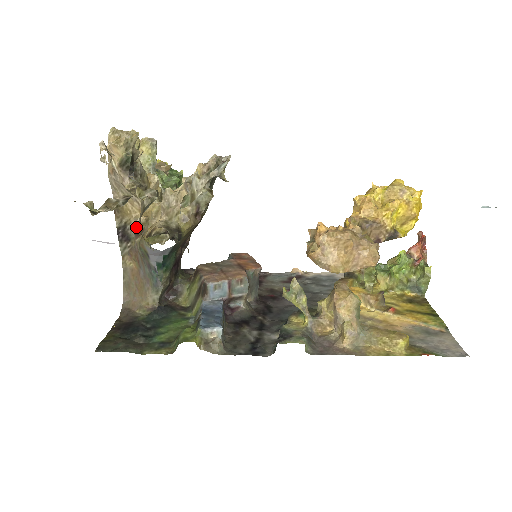
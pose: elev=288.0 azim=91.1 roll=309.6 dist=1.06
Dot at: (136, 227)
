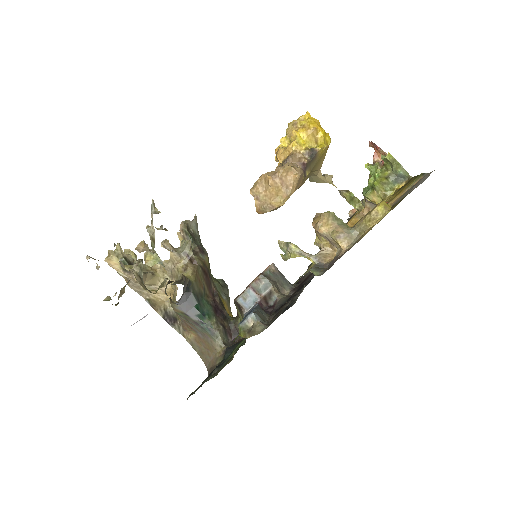
Dot at: occluded
